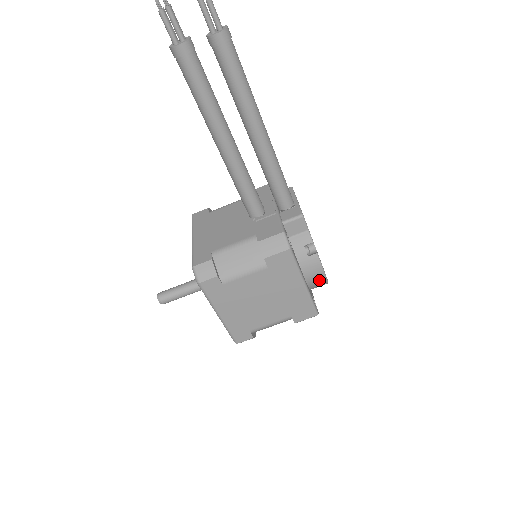
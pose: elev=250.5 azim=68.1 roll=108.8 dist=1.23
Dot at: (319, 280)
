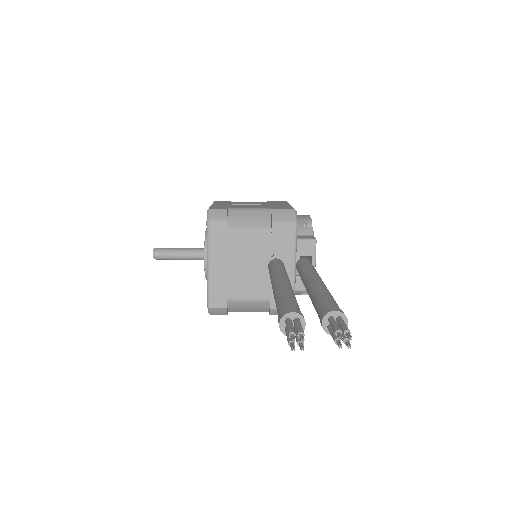
Dot at: occluded
